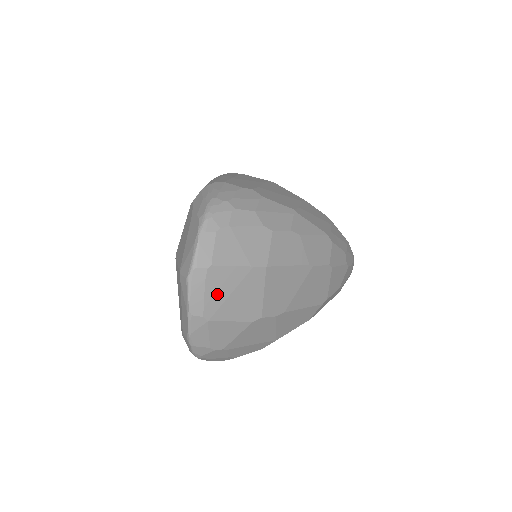
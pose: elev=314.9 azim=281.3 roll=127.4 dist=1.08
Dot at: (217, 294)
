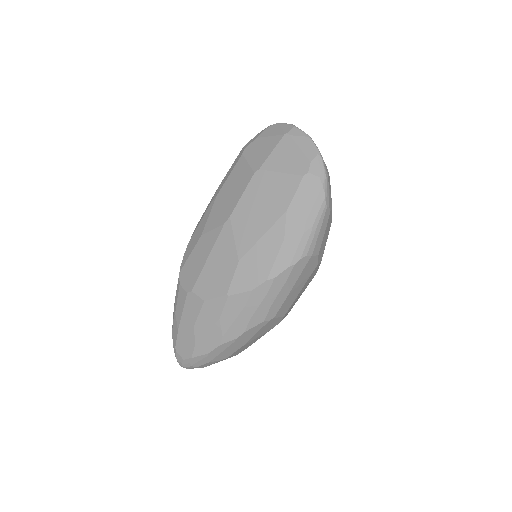
Dot at: occluded
